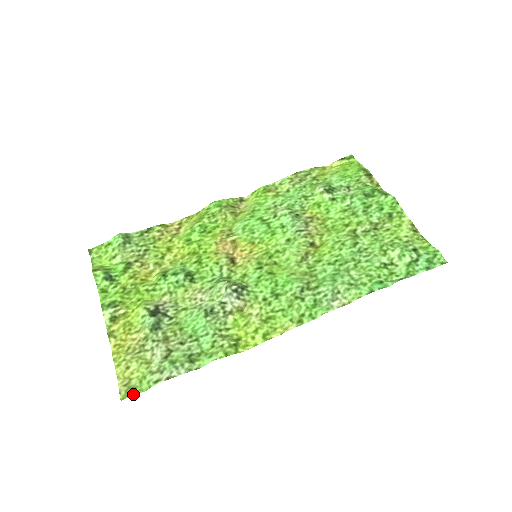
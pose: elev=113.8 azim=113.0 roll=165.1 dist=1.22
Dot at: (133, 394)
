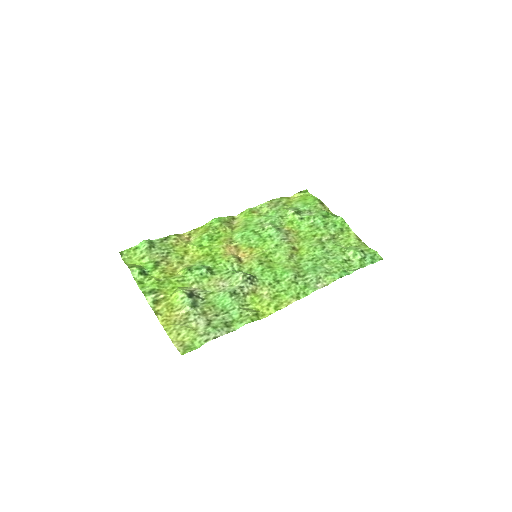
Dot at: (190, 350)
